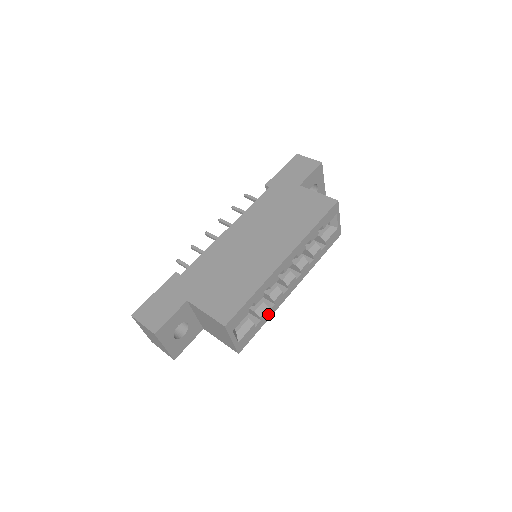
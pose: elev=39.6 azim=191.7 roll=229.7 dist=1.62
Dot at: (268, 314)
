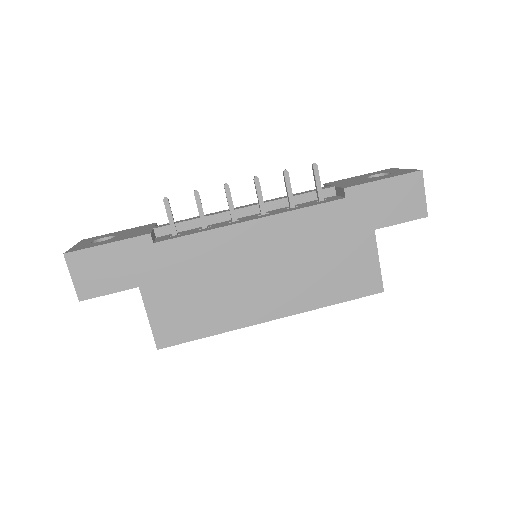
Dot at: occluded
